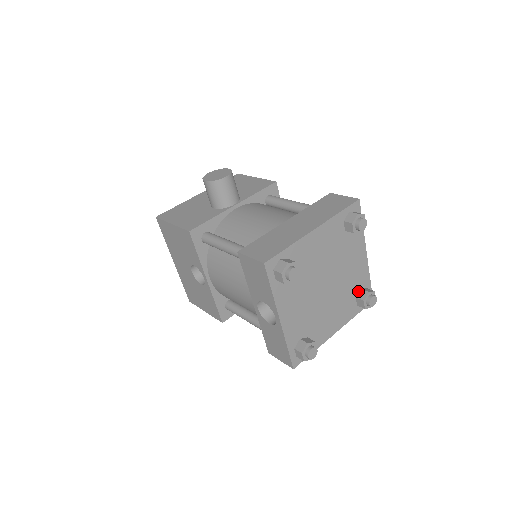
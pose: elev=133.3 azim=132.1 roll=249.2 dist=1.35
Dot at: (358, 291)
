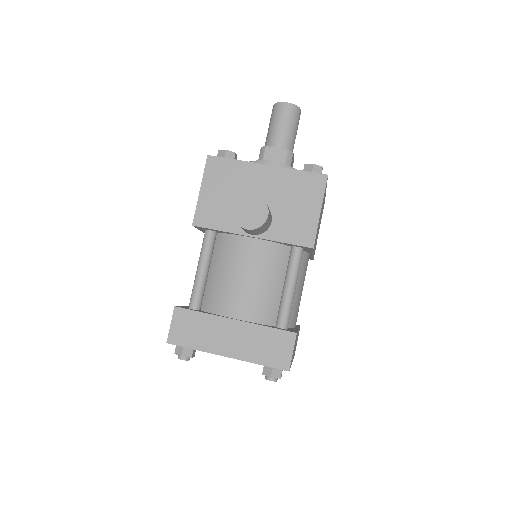
Dot at: occluded
